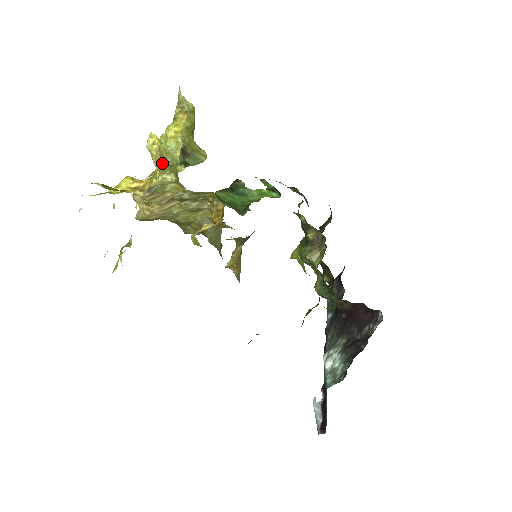
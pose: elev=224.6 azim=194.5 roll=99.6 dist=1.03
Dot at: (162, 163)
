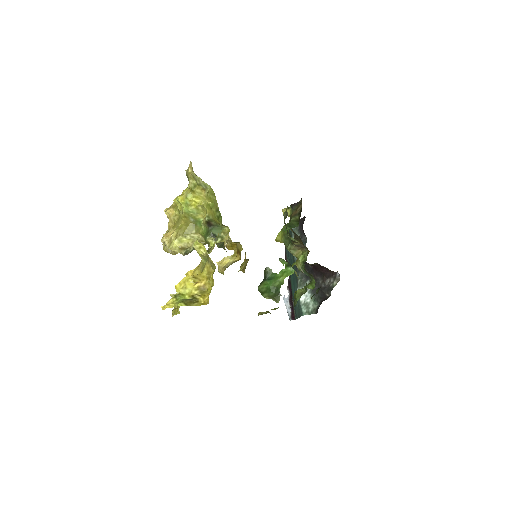
Dot at: (214, 269)
